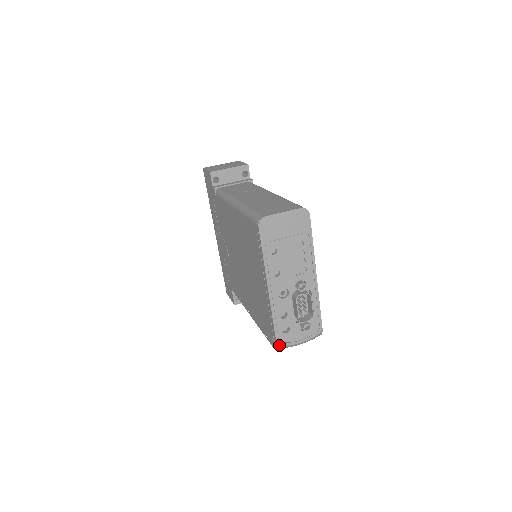
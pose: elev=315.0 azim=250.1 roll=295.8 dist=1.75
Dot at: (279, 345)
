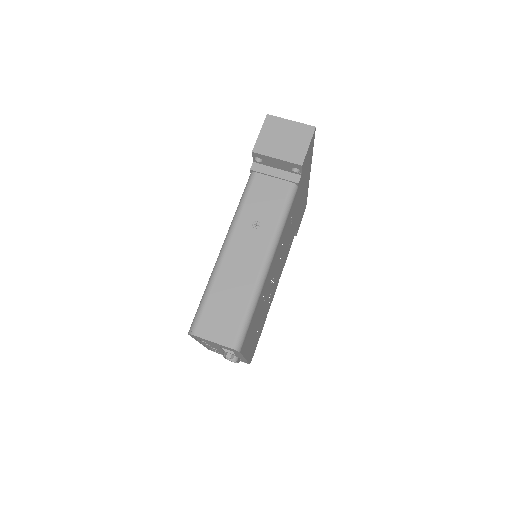
Dot at: occluded
